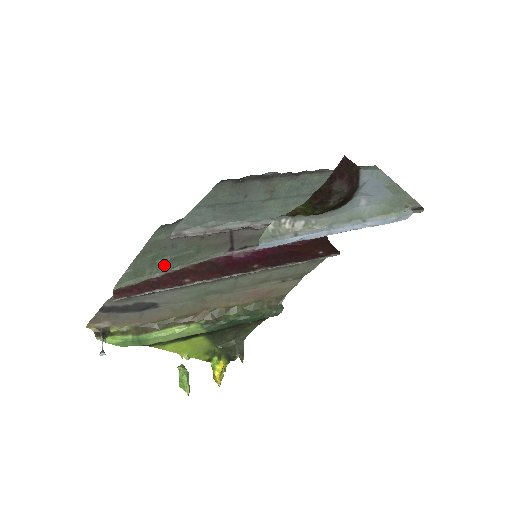
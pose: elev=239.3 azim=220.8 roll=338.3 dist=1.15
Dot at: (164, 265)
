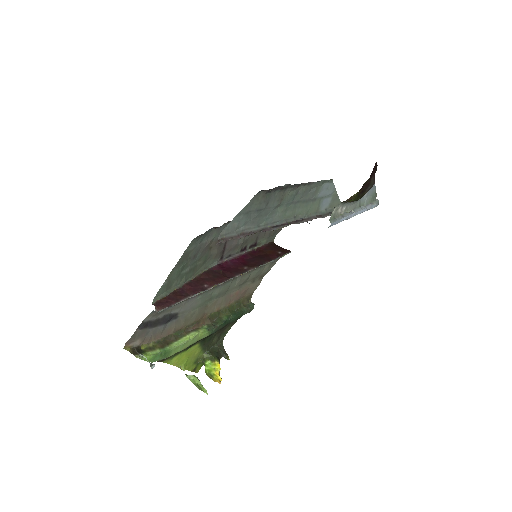
Dot at: (184, 276)
